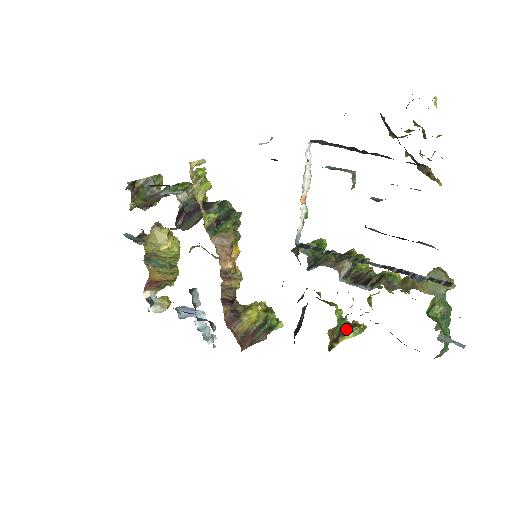
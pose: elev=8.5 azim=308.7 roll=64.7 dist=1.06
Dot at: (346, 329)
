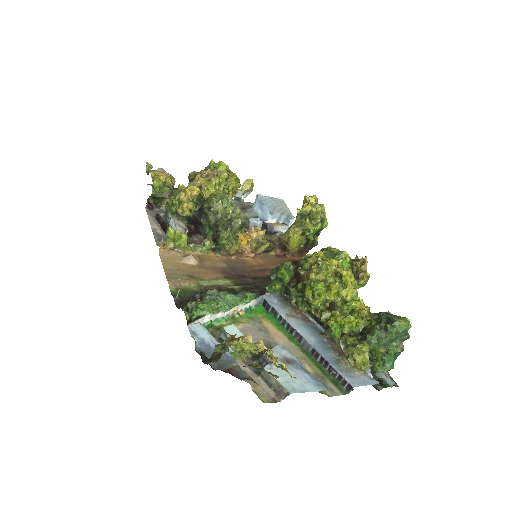
Dot at: occluded
